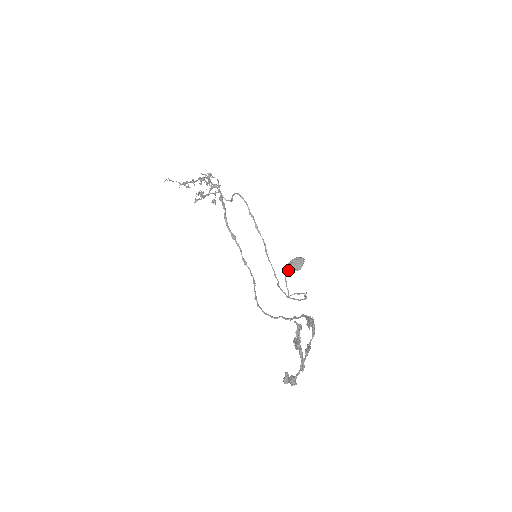
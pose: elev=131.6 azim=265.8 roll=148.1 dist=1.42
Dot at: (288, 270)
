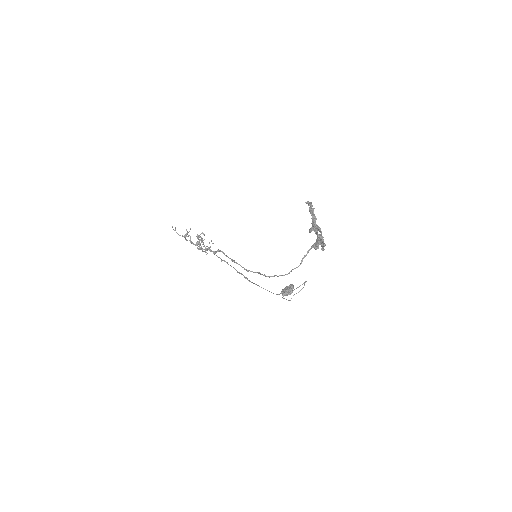
Dot at: (283, 294)
